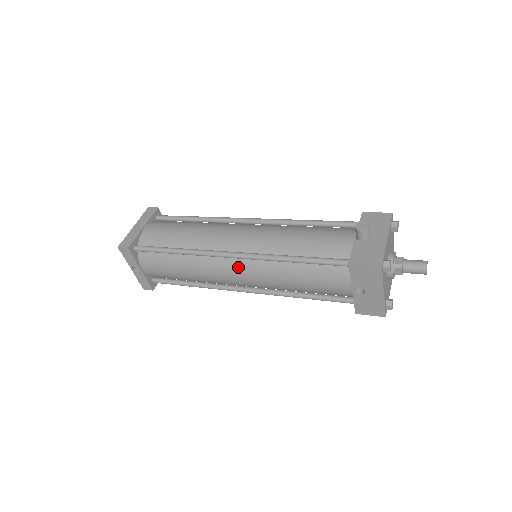
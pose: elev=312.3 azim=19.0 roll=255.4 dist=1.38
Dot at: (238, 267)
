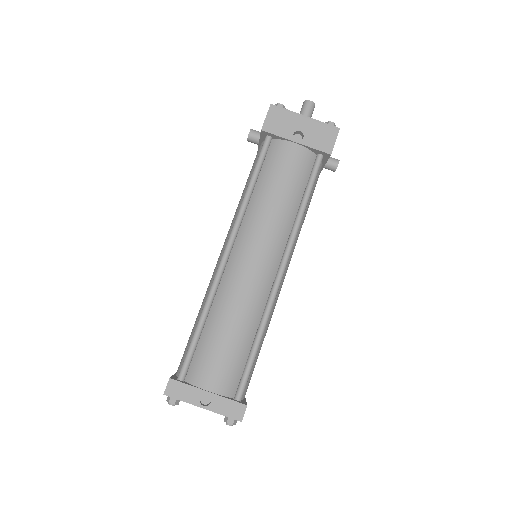
Dot at: (242, 251)
